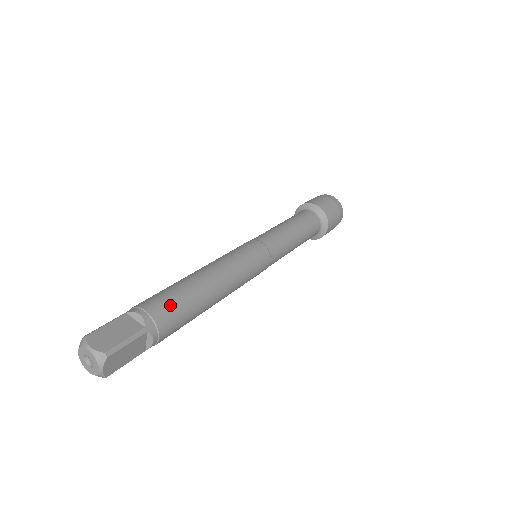
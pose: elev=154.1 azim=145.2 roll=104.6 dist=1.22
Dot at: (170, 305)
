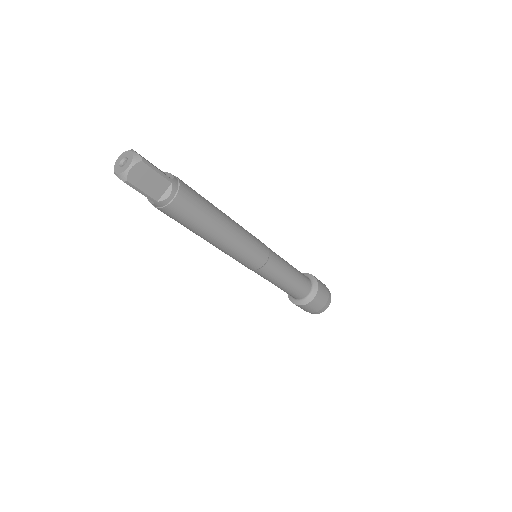
Dot at: occluded
